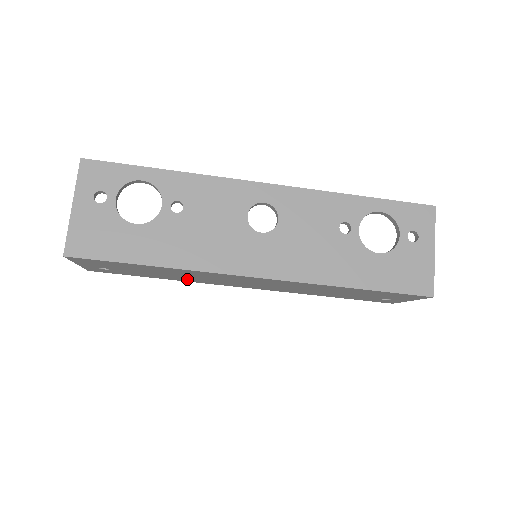
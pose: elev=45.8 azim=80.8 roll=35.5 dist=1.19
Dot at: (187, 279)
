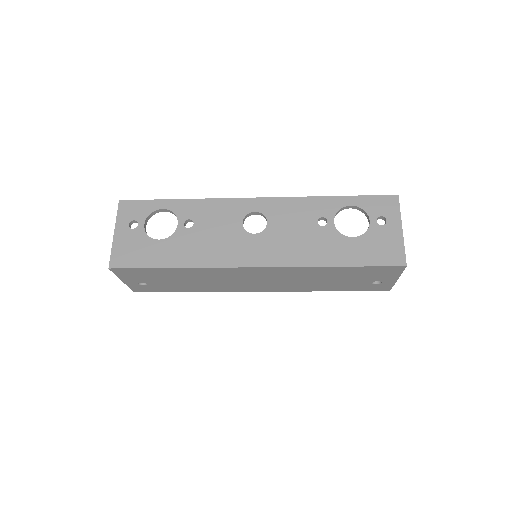
Dot at: (208, 287)
